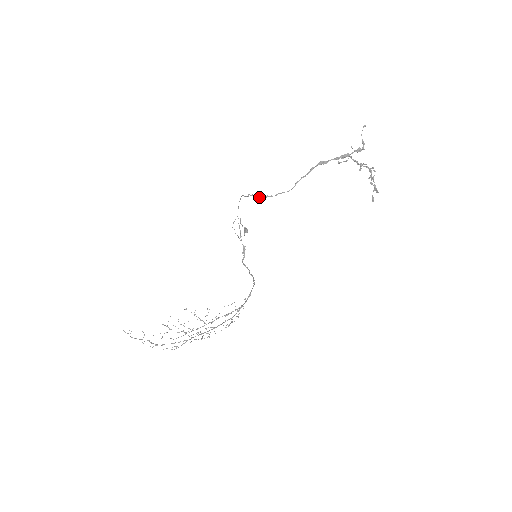
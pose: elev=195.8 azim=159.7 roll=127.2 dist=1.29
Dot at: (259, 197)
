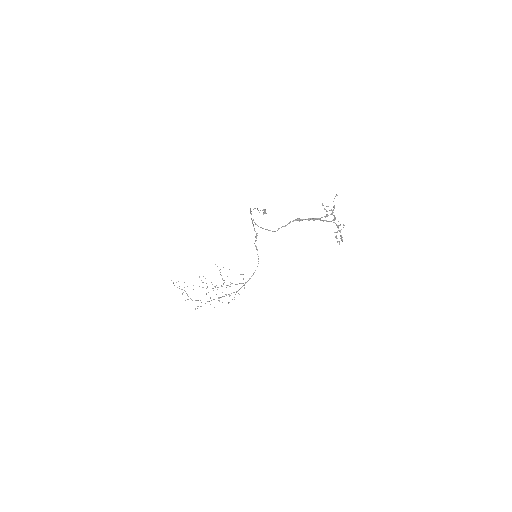
Dot at: occluded
